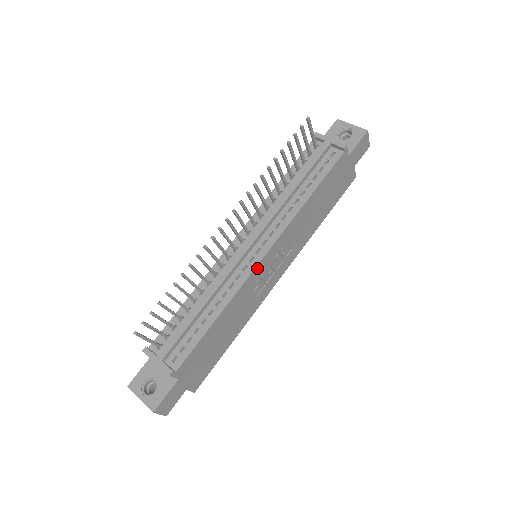
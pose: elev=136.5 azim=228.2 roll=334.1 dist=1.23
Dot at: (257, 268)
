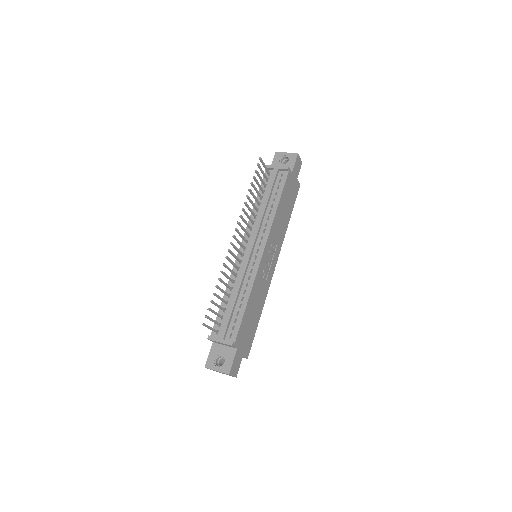
Dot at: (261, 262)
